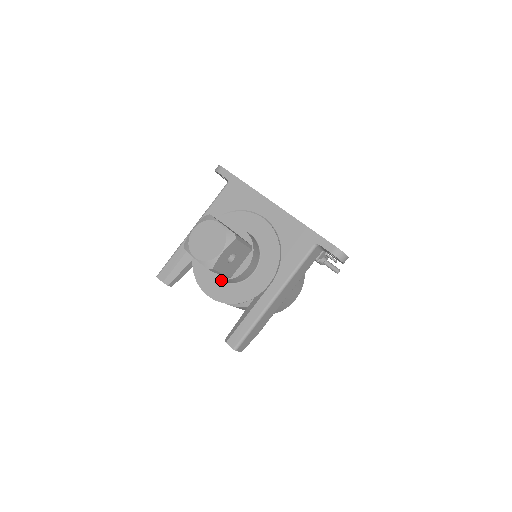
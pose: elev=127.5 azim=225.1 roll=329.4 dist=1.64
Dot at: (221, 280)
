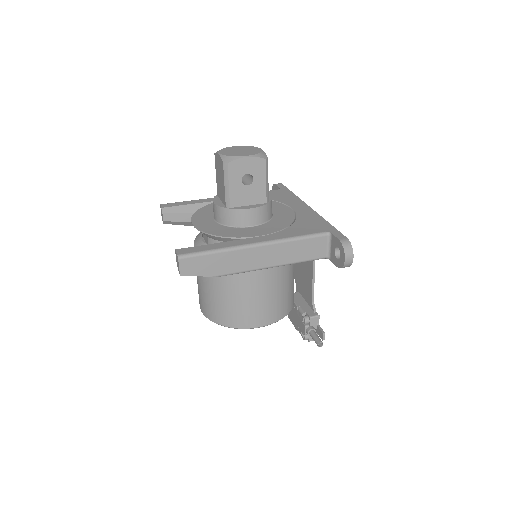
Dot at: (216, 221)
